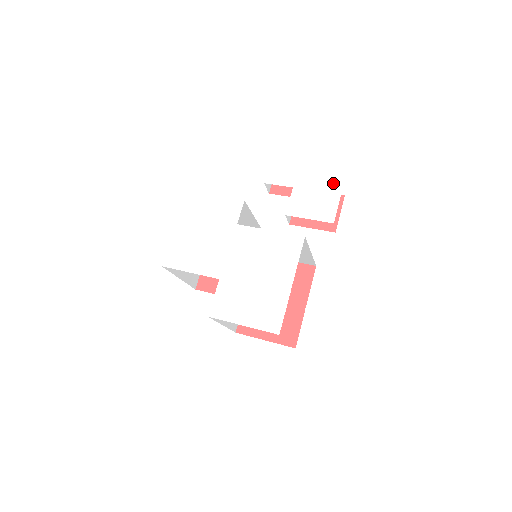
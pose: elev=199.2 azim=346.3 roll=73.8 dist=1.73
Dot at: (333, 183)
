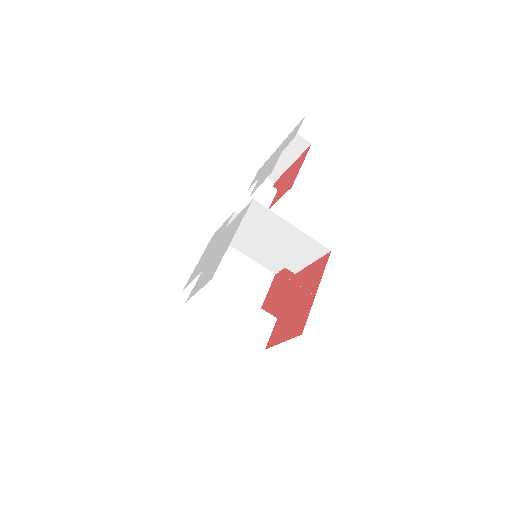
Dot at: (280, 150)
